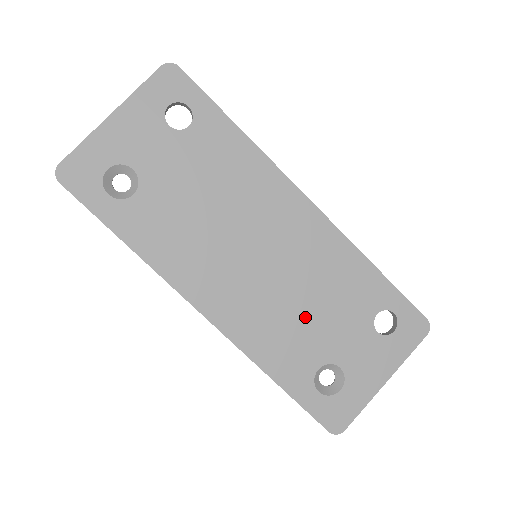
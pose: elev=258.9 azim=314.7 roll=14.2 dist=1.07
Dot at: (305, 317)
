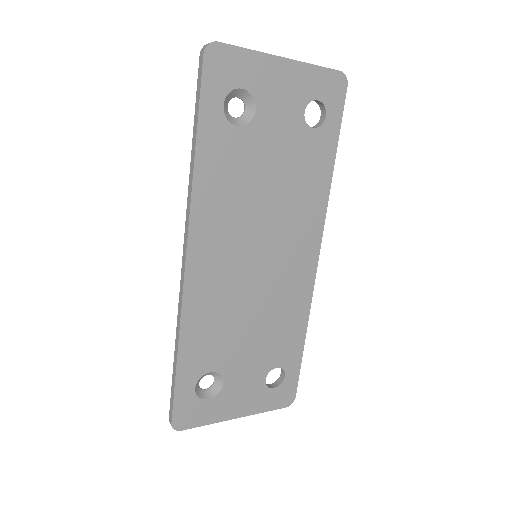
Dot at: (240, 328)
